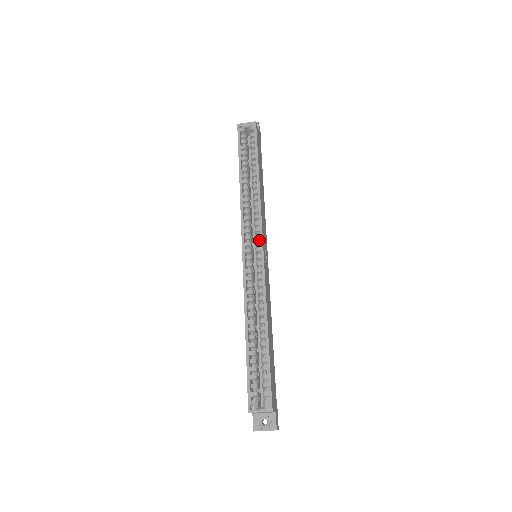
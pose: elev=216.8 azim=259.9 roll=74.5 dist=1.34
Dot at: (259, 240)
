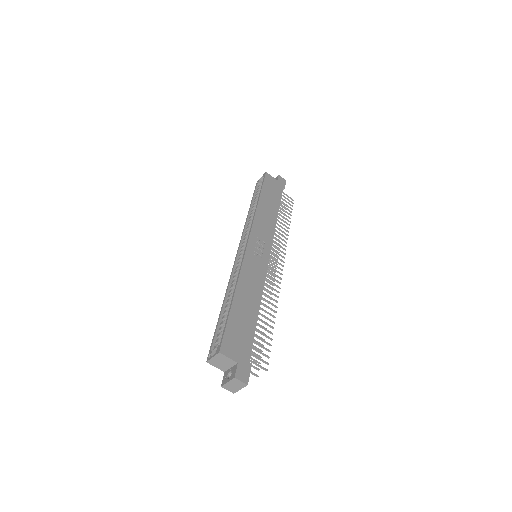
Dot at: occluded
